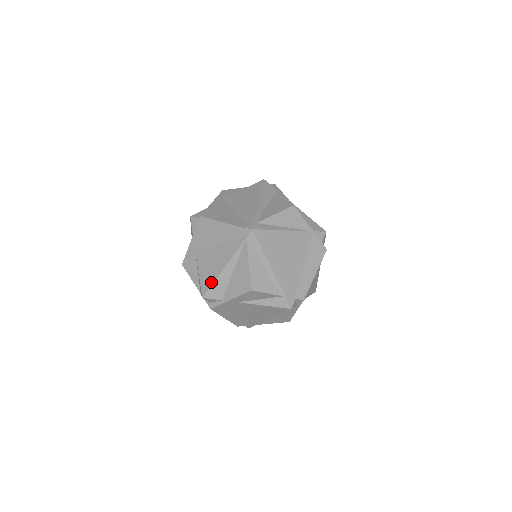
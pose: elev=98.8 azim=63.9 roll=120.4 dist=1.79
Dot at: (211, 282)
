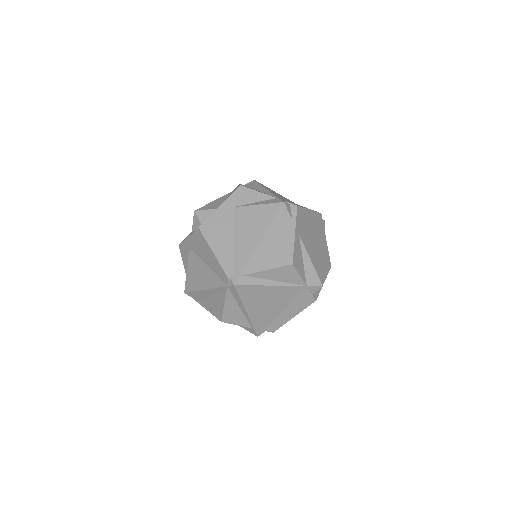
Dot at: (193, 289)
